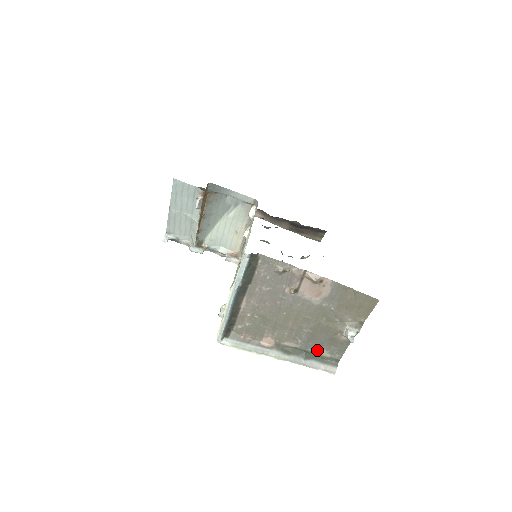
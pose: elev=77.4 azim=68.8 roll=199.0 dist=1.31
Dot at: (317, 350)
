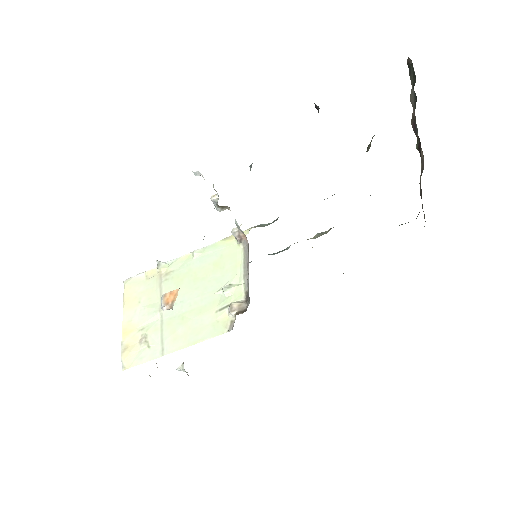
Dot at: occluded
